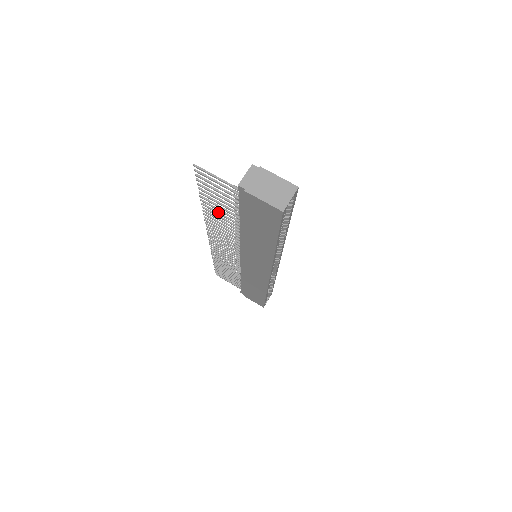
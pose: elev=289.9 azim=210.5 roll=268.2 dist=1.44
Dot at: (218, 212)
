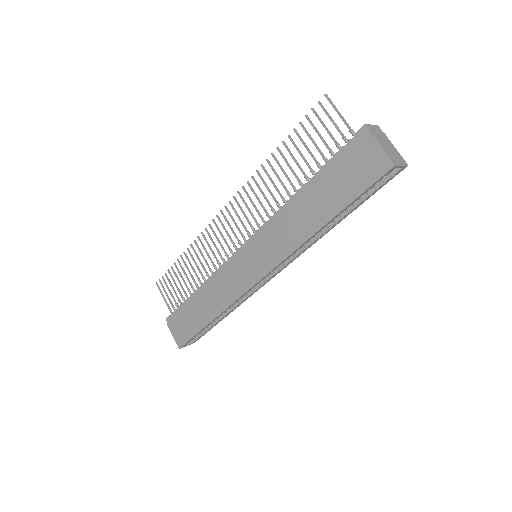
Dot at: (283, 169)
